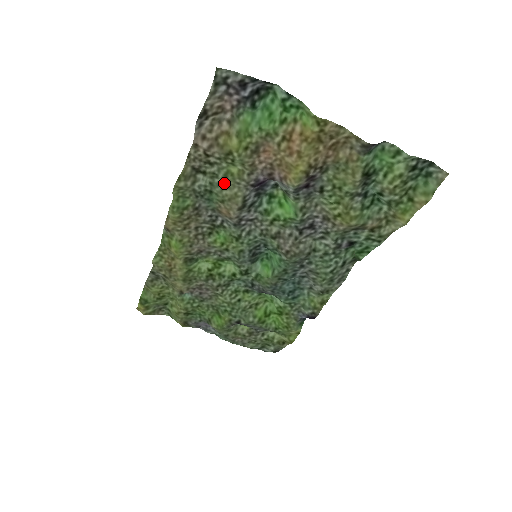
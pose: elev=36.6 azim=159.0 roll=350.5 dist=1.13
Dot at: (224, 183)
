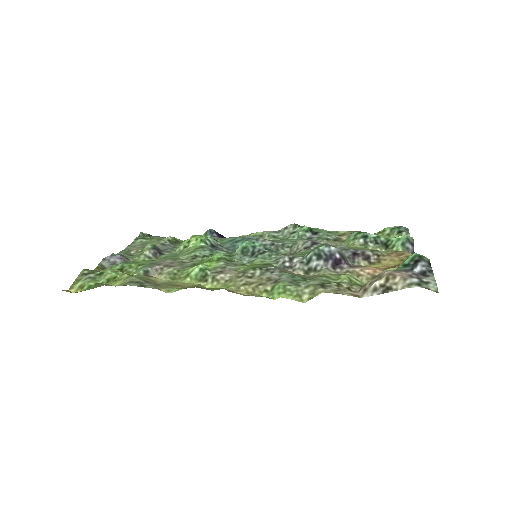
Dot at: (323, 276)
